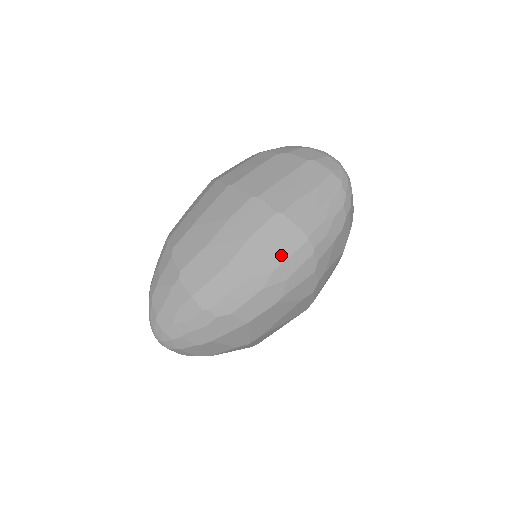
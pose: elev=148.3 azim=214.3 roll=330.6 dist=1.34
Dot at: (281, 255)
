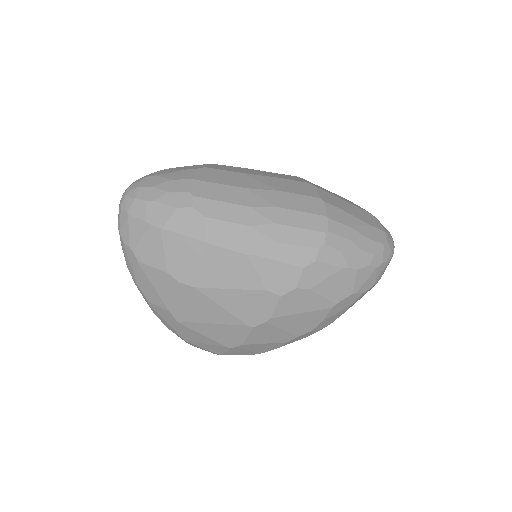
Dot at: (294, 220)
